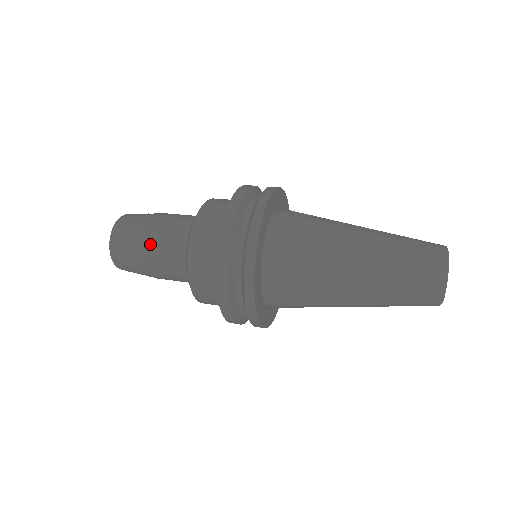
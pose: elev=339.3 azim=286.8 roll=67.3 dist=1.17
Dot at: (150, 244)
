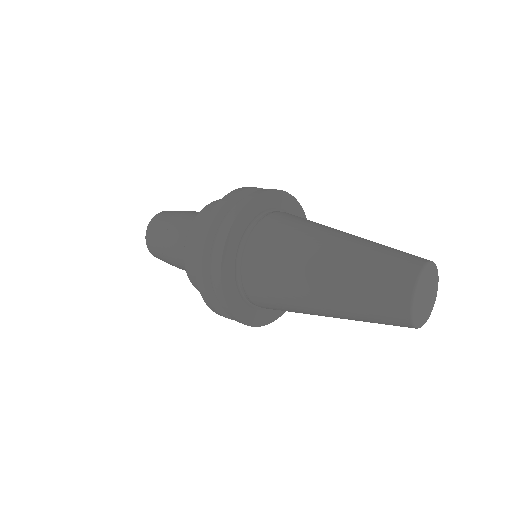
Dot at: (175, 223)
